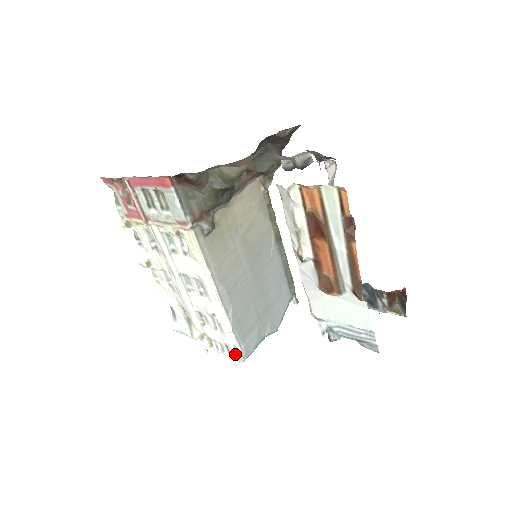
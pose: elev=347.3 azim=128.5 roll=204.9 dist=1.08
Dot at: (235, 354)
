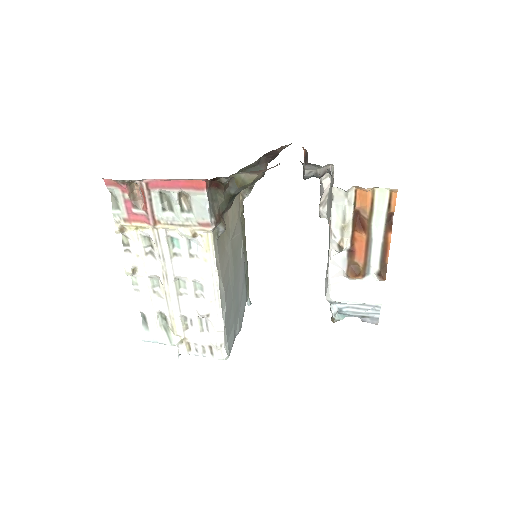
Dot at: (220, 353)
